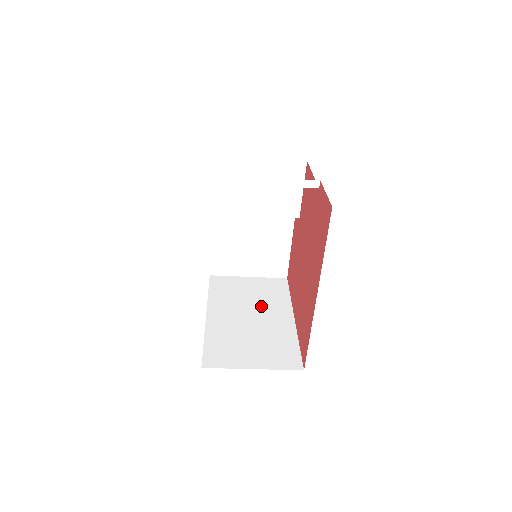
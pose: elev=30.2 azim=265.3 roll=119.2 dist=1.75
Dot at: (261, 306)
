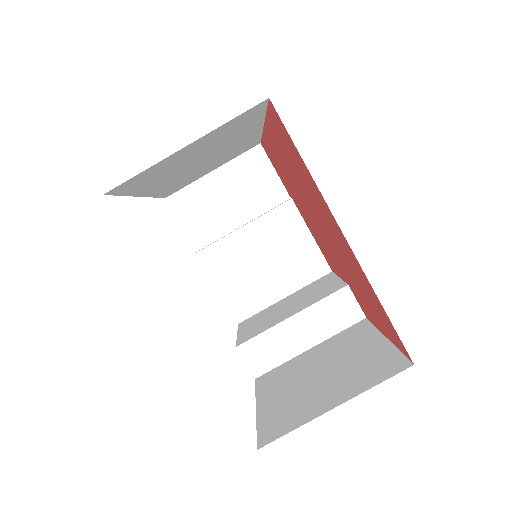
Dot at: occluded
